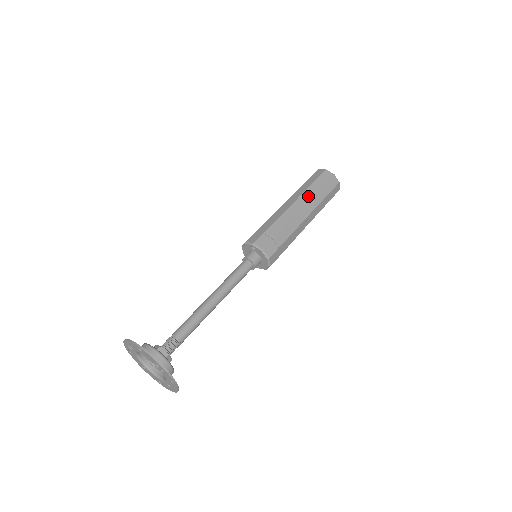
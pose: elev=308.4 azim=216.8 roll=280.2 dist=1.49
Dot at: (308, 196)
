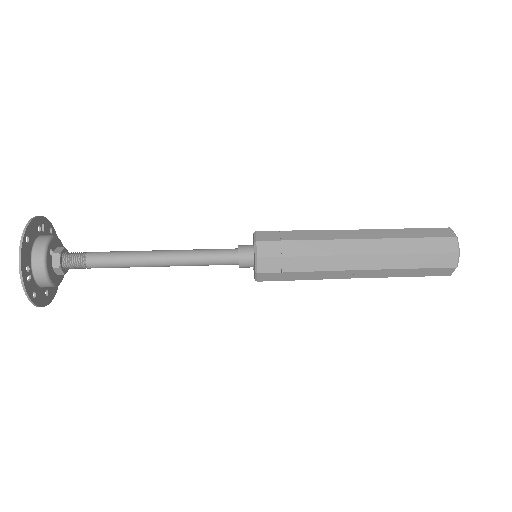
Dot at: (388, 248)
